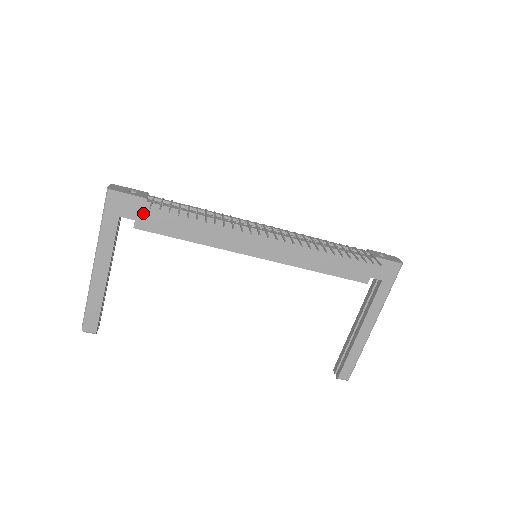
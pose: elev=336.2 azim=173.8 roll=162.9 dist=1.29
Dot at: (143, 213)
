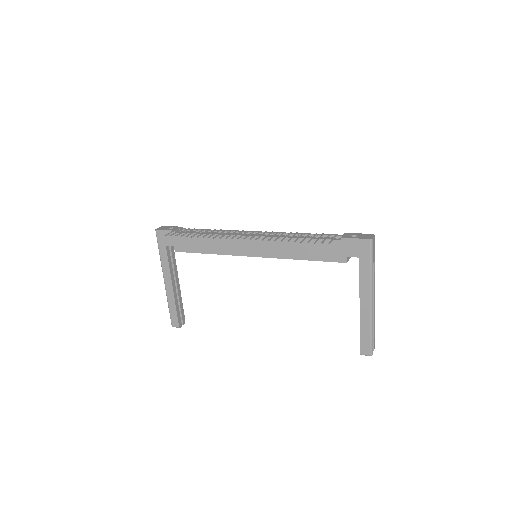
Dot at: (176, 241)
